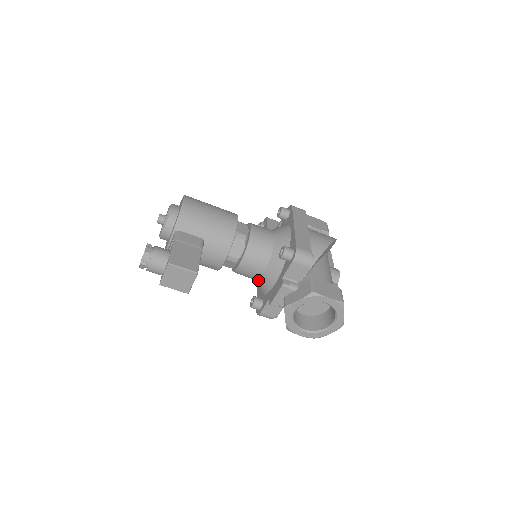
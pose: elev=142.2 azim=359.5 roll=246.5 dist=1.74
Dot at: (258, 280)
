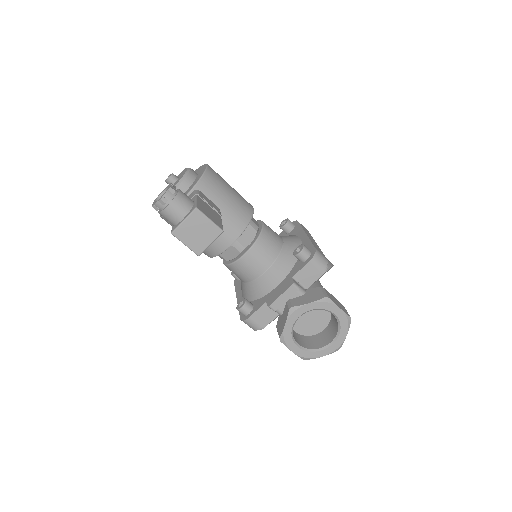
Dot at: (254, 281)
